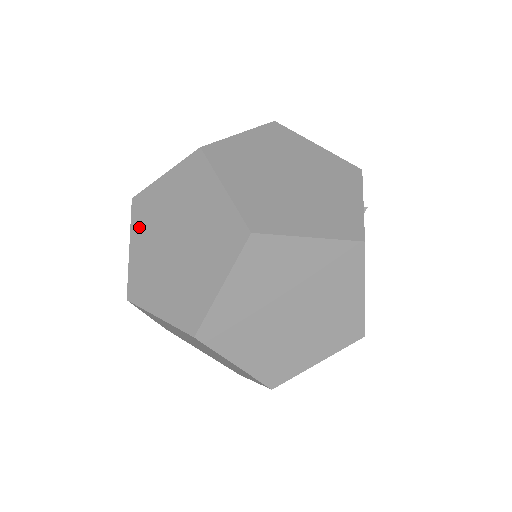
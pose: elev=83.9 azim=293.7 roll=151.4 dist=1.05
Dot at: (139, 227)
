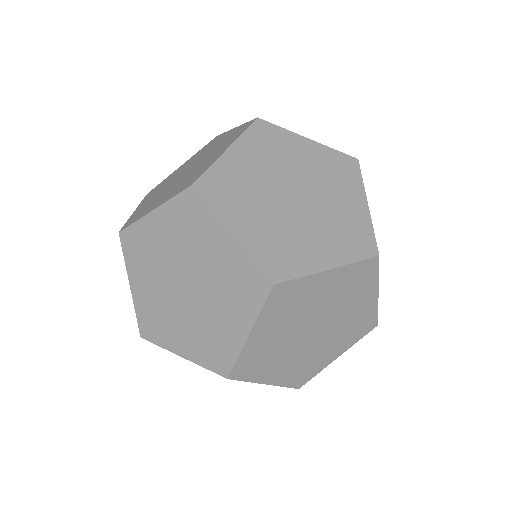
Dot at: (175, 217)
